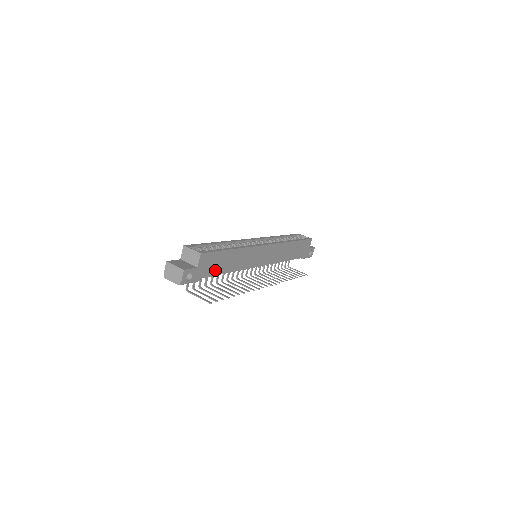
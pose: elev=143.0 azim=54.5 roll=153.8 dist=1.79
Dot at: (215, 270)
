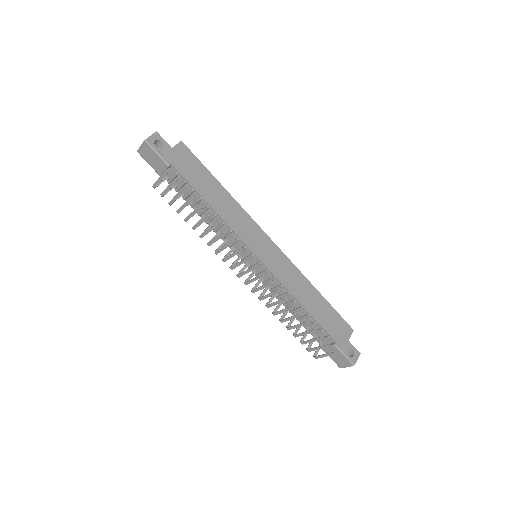
Dot at: (191, 178)
